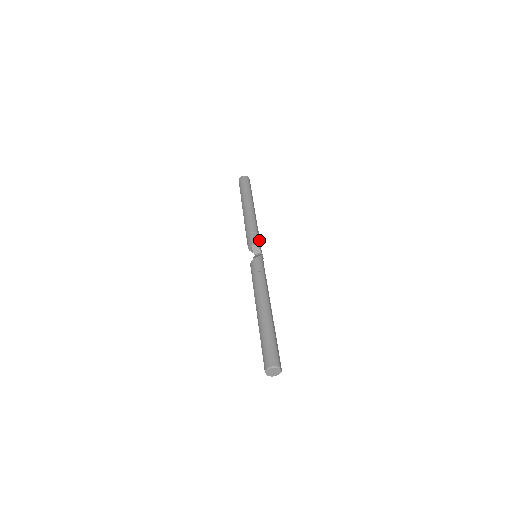
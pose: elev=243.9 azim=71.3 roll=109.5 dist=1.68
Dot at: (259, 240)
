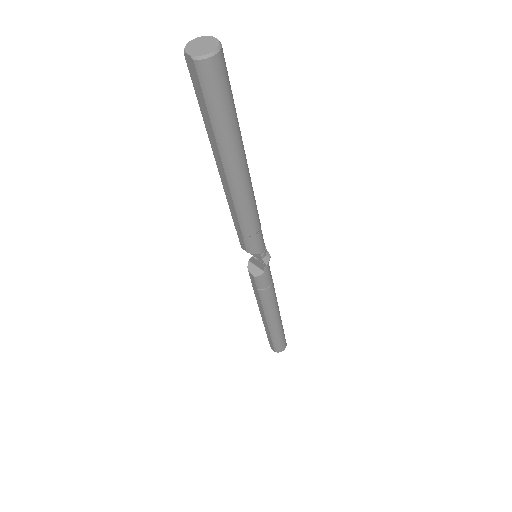
Dot at: occluded
